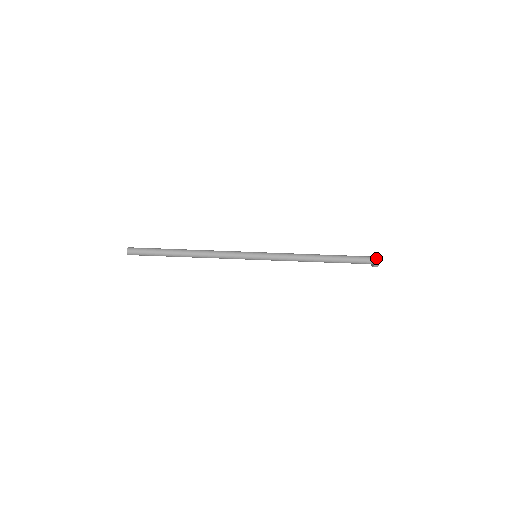
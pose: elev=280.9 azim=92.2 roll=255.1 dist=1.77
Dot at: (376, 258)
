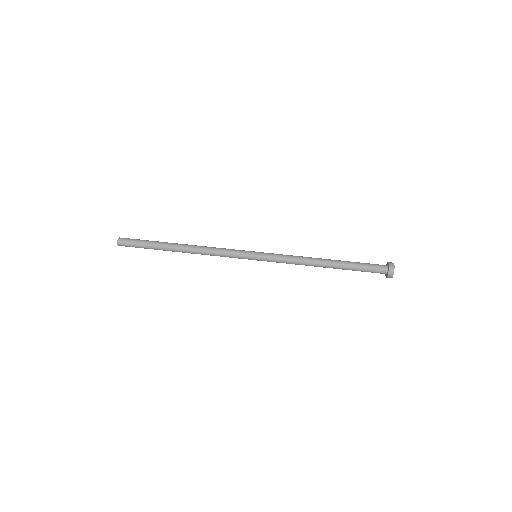
Dot at: (391, 266)
